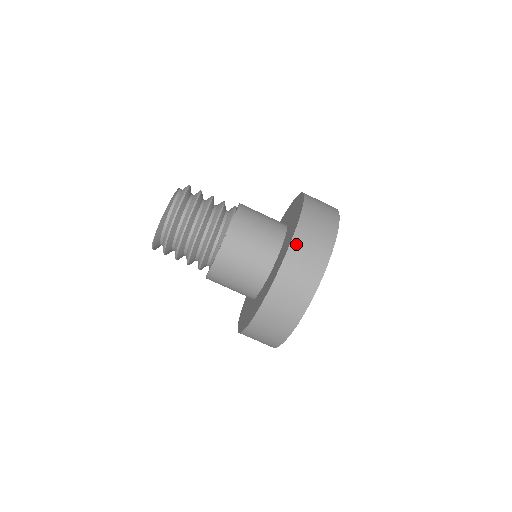
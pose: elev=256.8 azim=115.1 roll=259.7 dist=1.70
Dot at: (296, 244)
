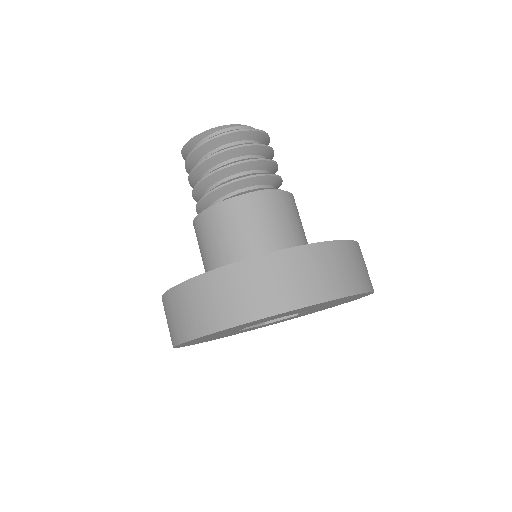
Dot at: (207, 280)
